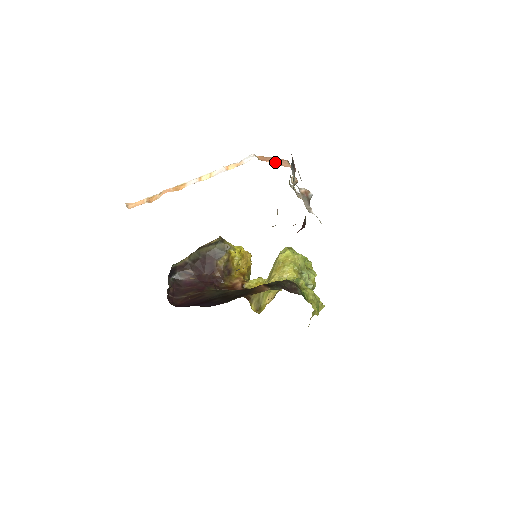
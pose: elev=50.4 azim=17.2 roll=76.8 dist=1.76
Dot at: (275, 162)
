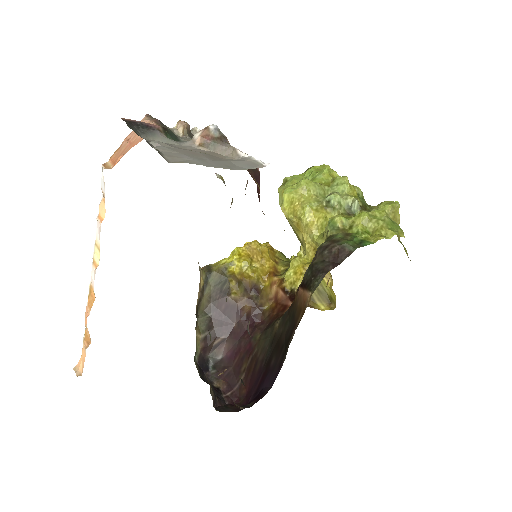
Dot at: (130, 145)
